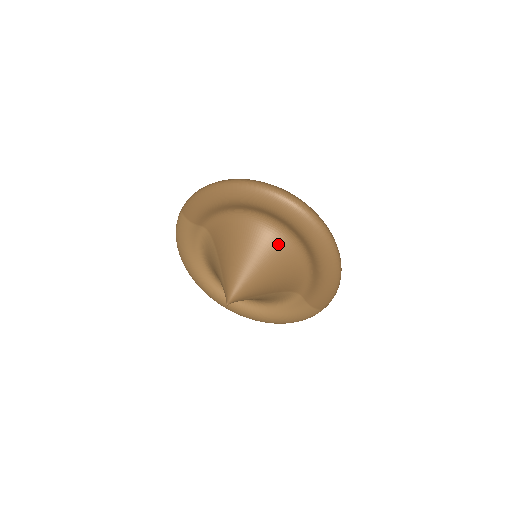
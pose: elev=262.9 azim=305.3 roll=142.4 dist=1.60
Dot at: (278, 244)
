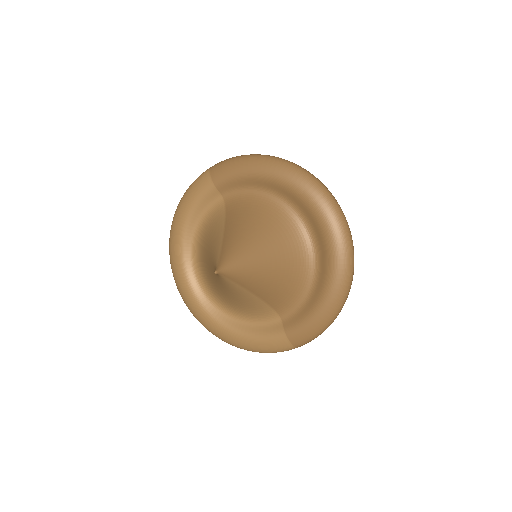
Dot at: (295, 246)
